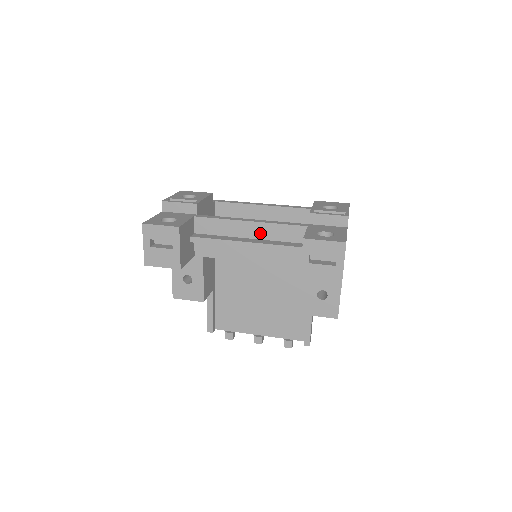
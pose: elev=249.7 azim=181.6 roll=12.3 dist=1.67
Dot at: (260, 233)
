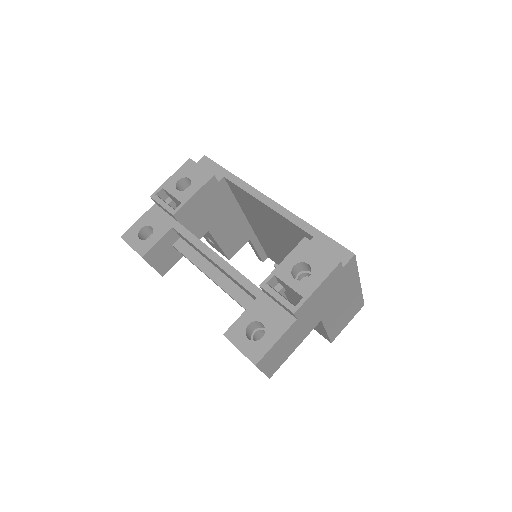
Dot at: (224, 272)
